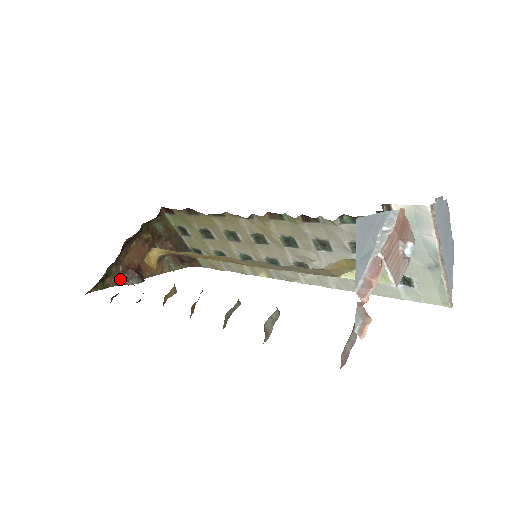
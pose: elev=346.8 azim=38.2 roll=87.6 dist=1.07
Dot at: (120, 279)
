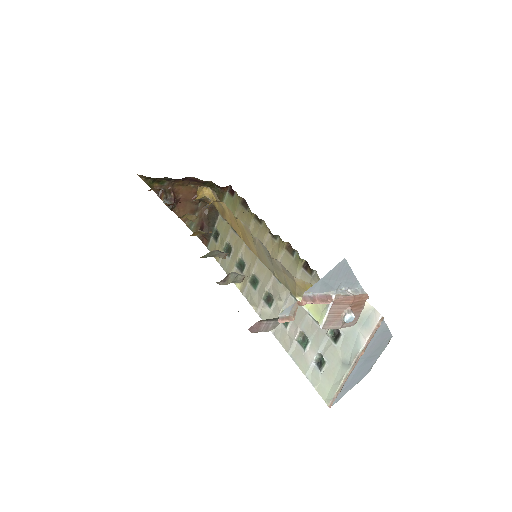
Dot at: (162, 192)
